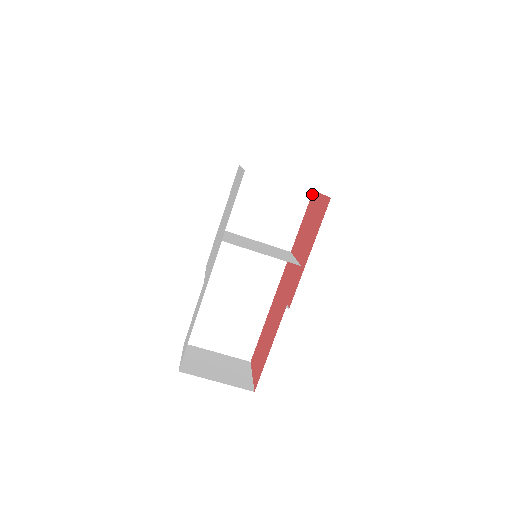
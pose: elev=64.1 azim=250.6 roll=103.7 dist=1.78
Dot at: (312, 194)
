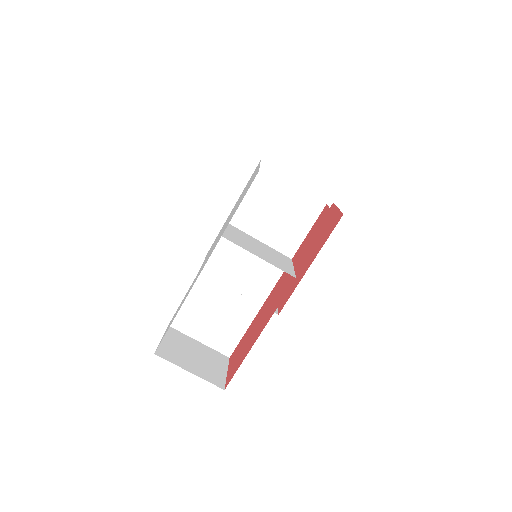
Dot at: (325, 206)
